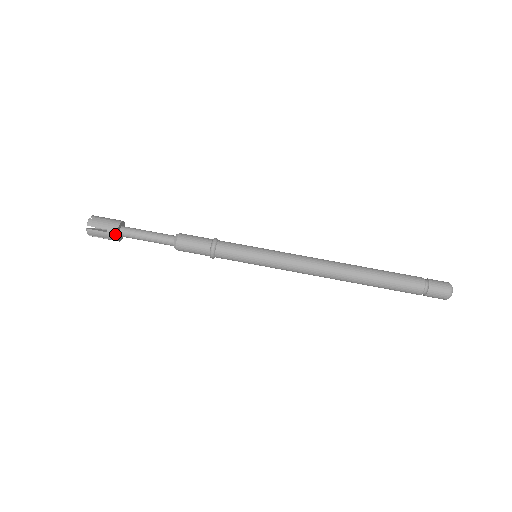
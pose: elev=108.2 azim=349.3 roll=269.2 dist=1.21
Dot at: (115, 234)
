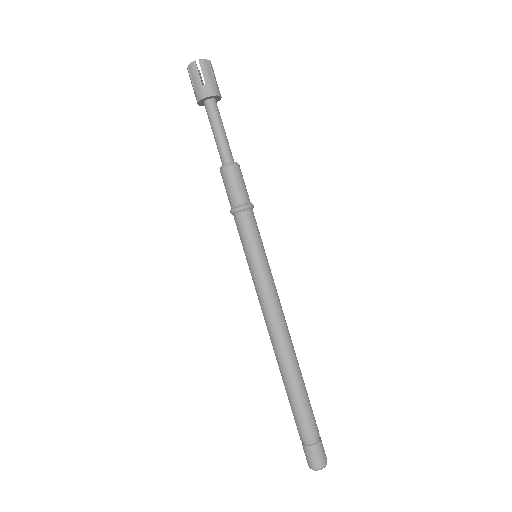
Dot at: (205, 95)
